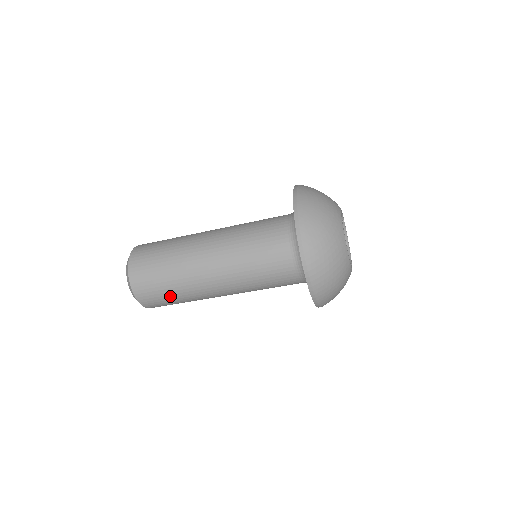
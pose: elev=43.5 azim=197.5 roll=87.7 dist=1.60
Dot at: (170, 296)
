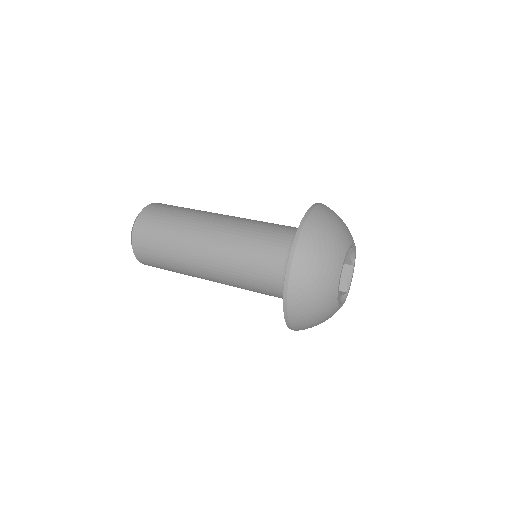
Dot at: occluded
